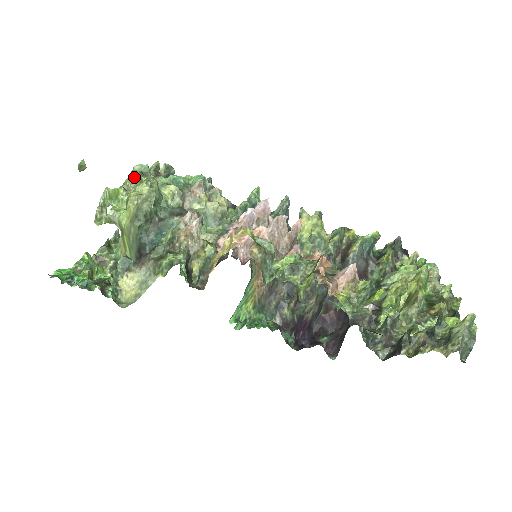
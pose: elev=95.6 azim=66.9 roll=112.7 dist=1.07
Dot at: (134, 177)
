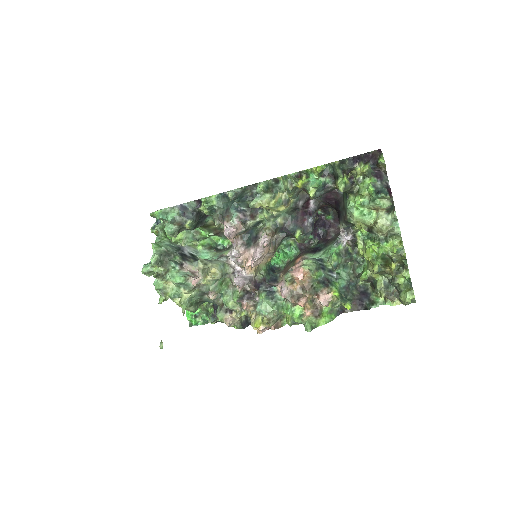
Dot at: occluded
